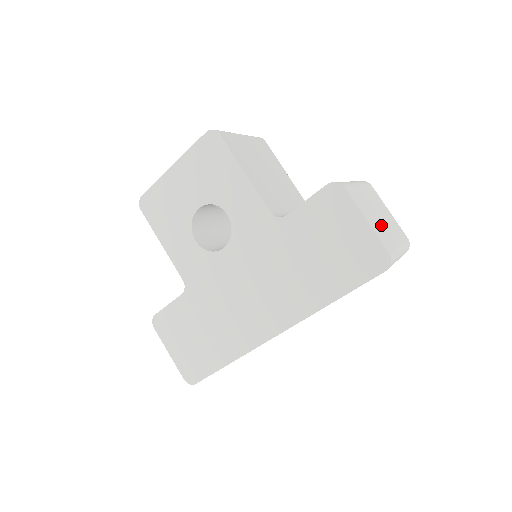
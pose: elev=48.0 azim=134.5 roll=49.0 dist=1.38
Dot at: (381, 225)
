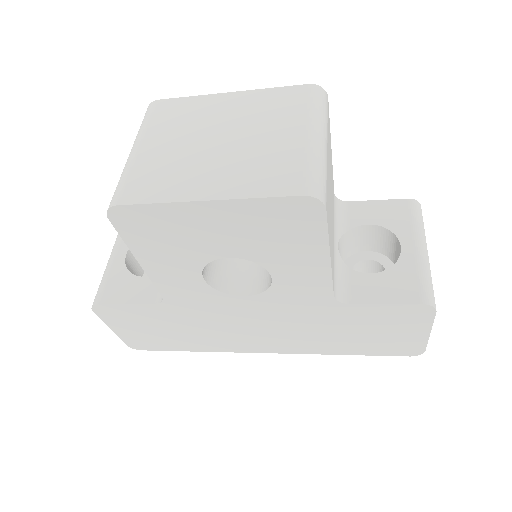
Dot at: occluded
